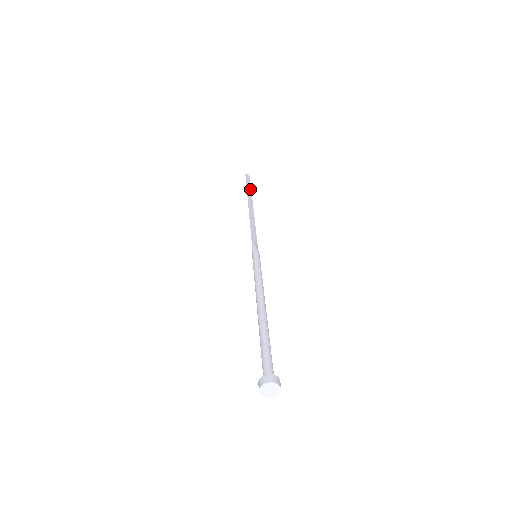
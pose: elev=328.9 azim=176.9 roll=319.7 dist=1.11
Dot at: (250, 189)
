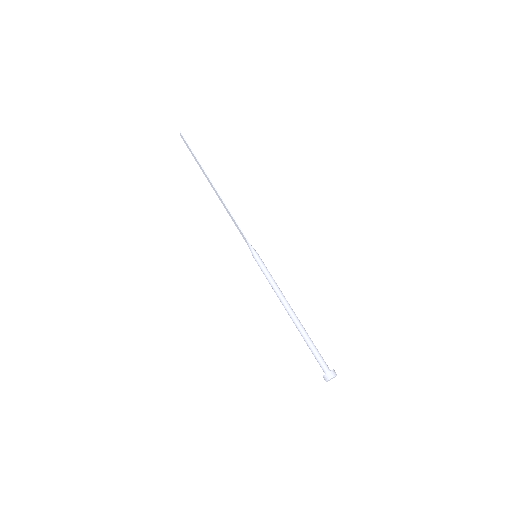
Dot at: (196, 159)
